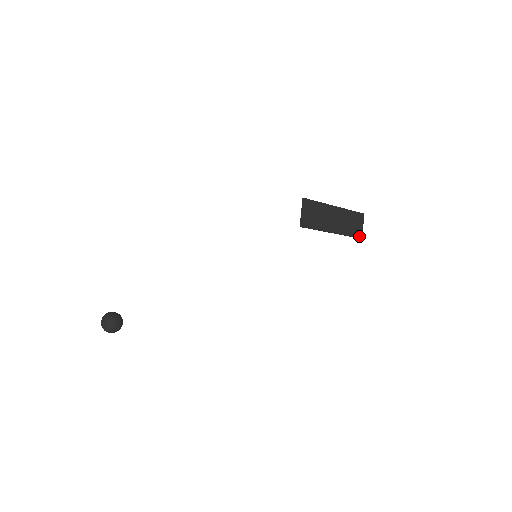
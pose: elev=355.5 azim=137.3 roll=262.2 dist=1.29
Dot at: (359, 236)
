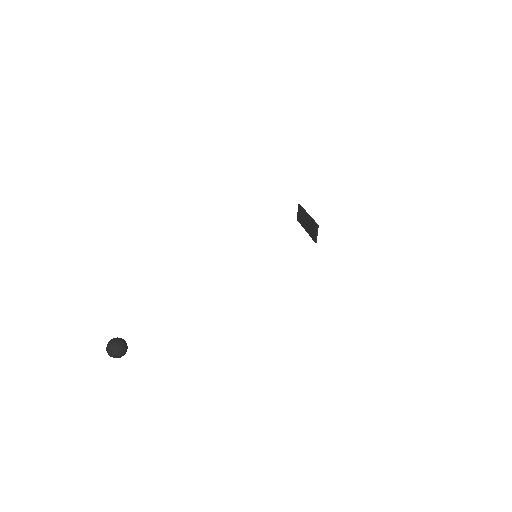
Dot at: occluded
